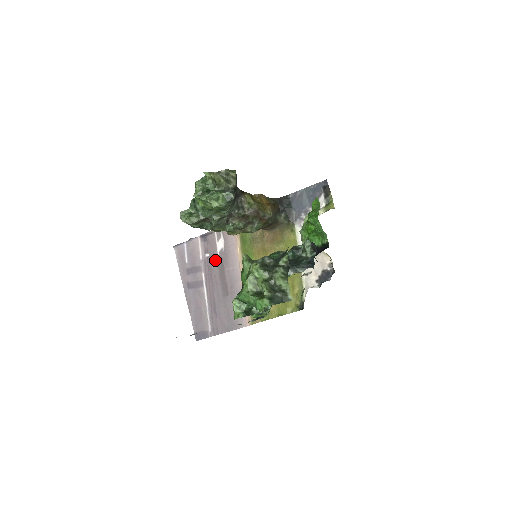
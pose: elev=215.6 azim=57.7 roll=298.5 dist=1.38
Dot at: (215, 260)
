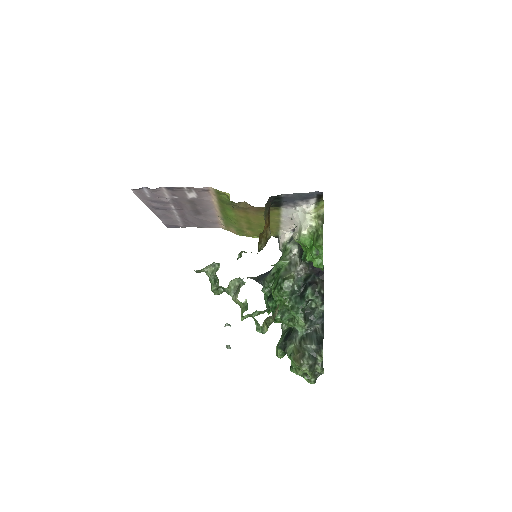
Dot at: (186, 201)
